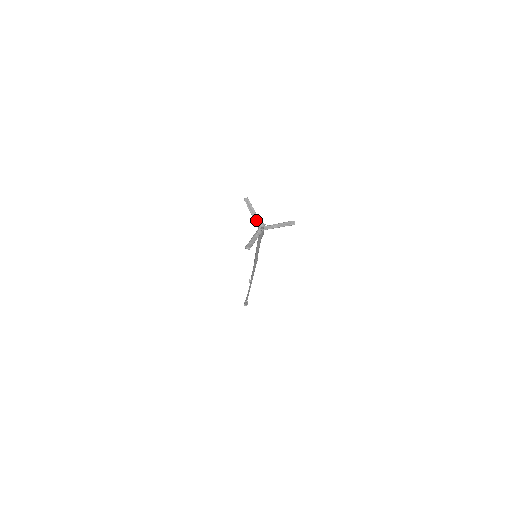
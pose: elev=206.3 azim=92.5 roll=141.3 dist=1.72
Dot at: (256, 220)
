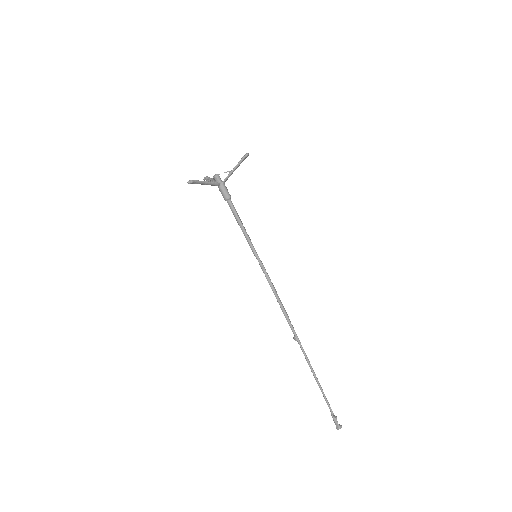
Dot at: occluded
